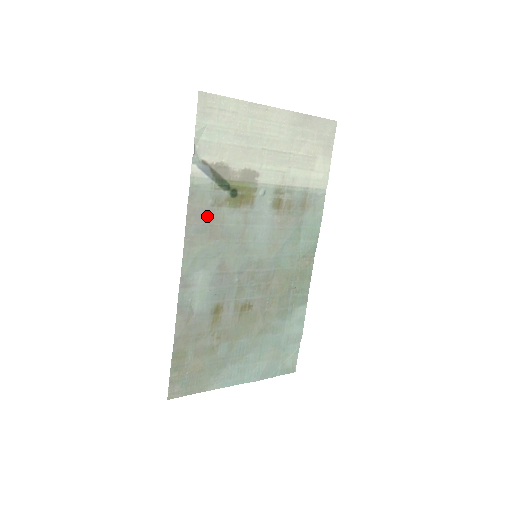
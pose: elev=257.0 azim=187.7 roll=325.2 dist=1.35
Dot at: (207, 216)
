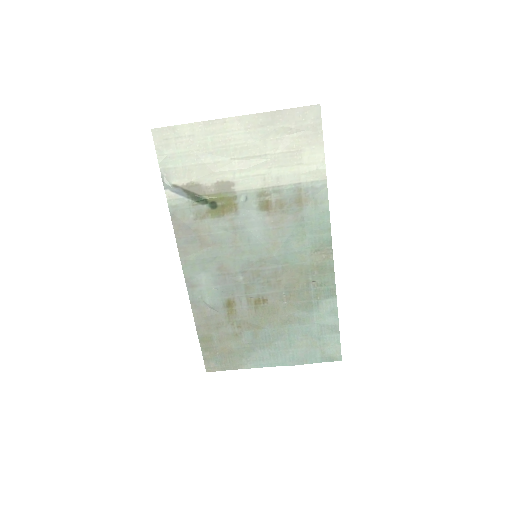
Dot at: (193, 229)
